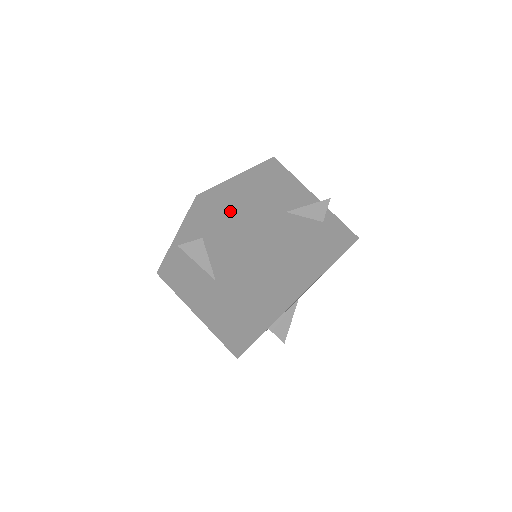
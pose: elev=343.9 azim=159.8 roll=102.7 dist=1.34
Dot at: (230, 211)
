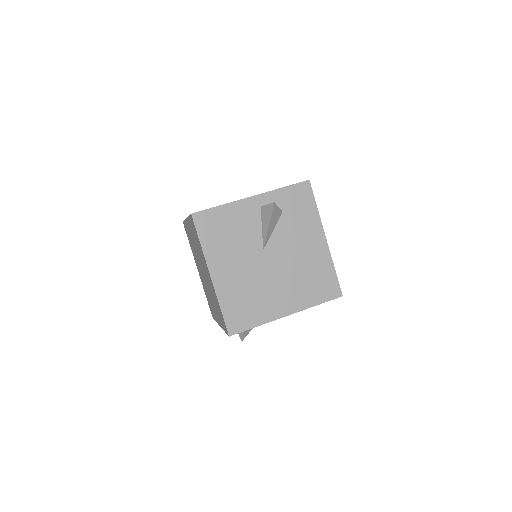
Dot at: (251, 312)
